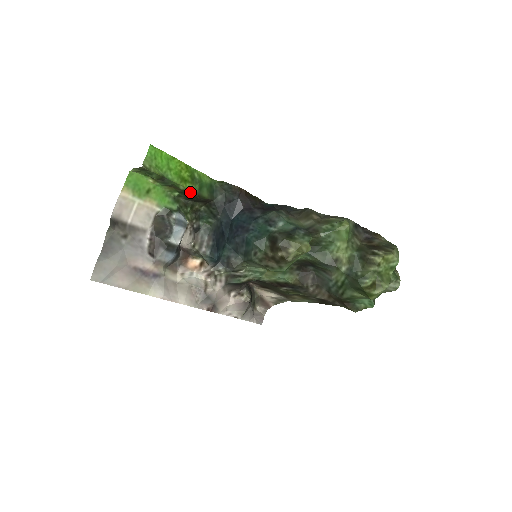
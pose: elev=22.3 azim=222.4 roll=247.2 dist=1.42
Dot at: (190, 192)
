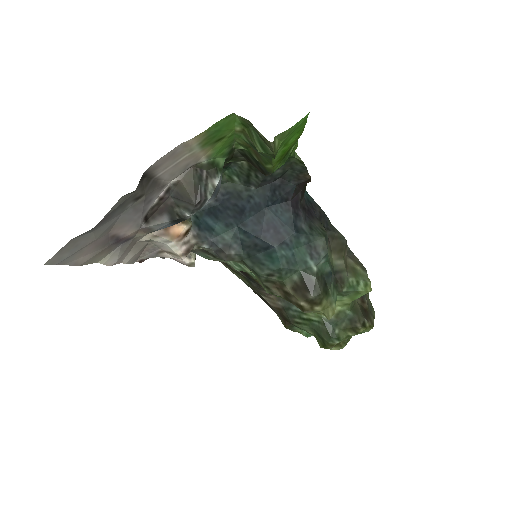
Dot at: (269, 171)
